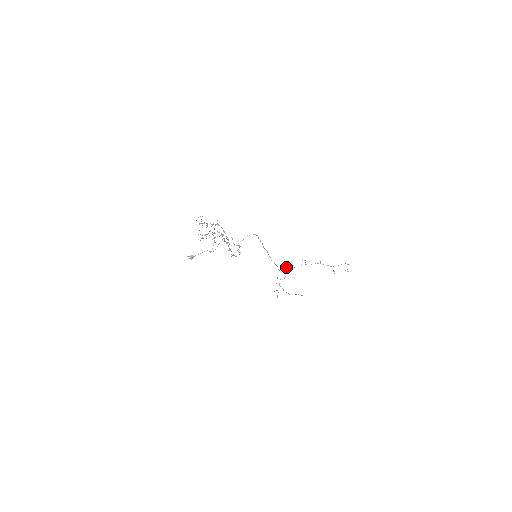
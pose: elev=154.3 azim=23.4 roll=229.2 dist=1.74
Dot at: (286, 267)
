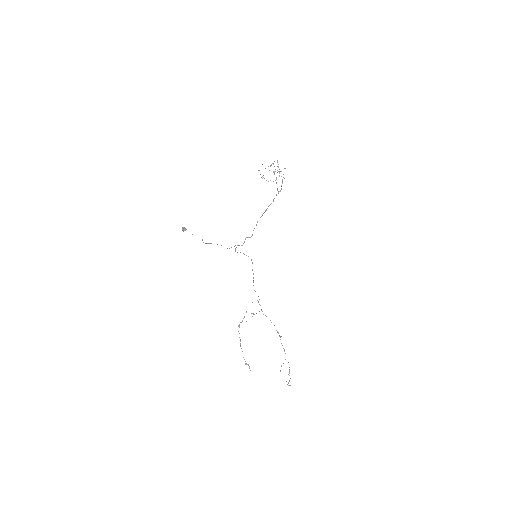
Dot at: (253, 313)
